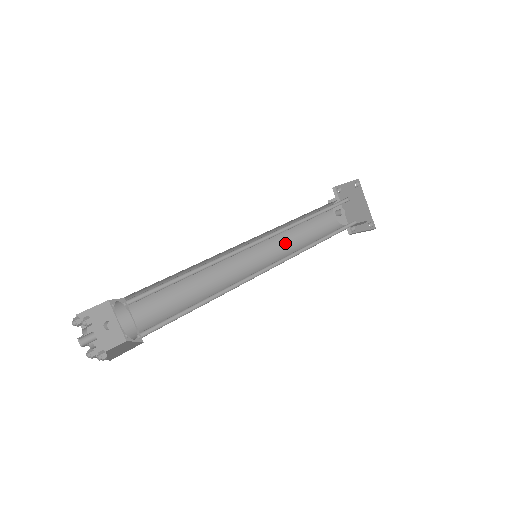
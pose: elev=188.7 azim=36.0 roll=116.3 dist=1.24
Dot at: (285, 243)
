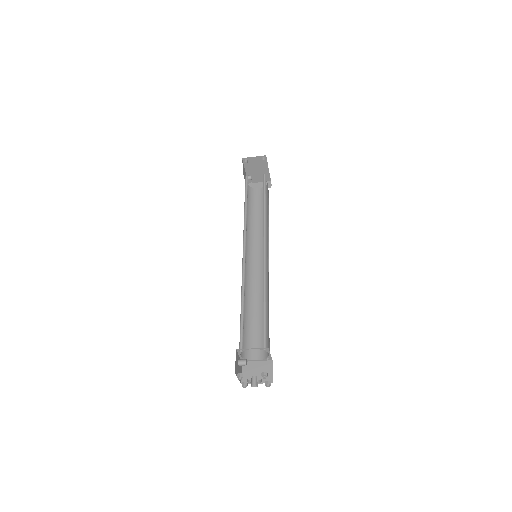
Dot at: occluded
